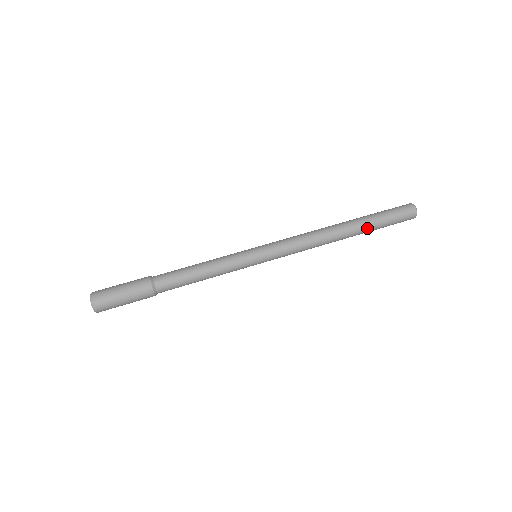
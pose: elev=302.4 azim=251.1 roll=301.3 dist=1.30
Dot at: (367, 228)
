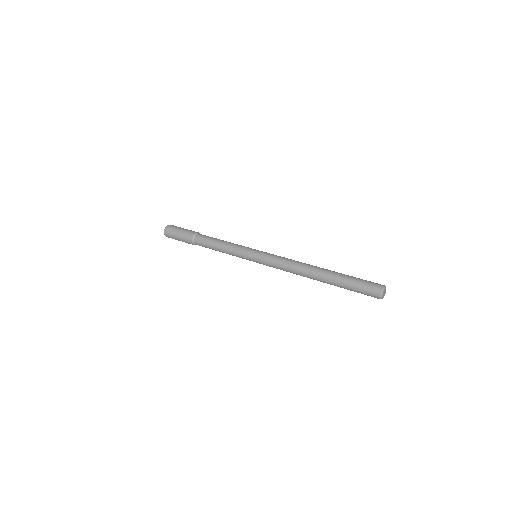
Dot at: (335, 278)
